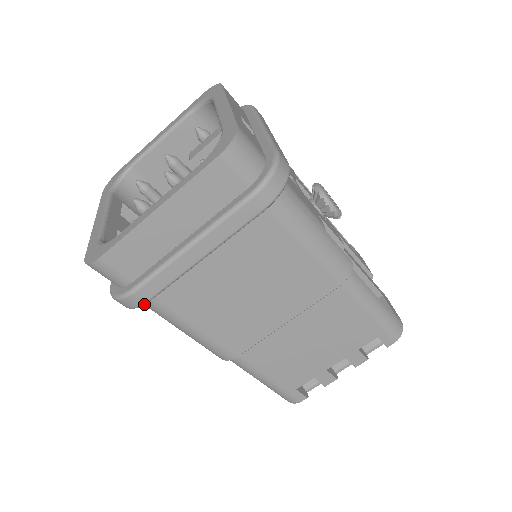
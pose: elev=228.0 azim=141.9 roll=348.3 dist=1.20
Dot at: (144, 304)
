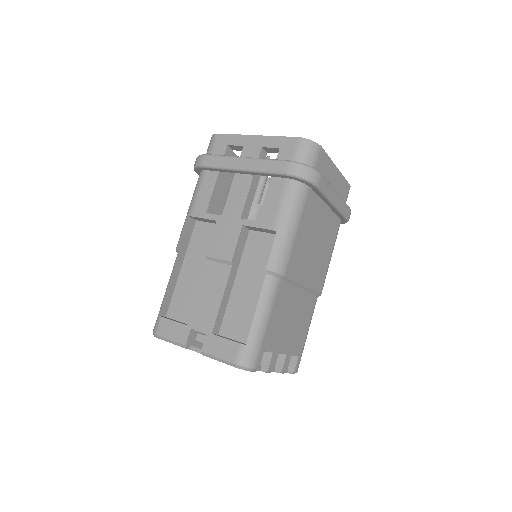
Dot at: (316, 185)
